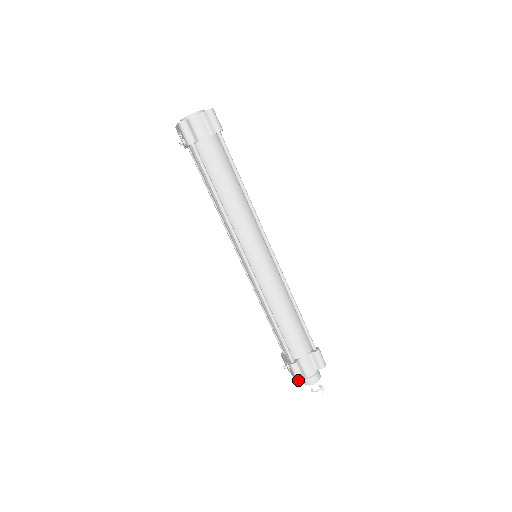
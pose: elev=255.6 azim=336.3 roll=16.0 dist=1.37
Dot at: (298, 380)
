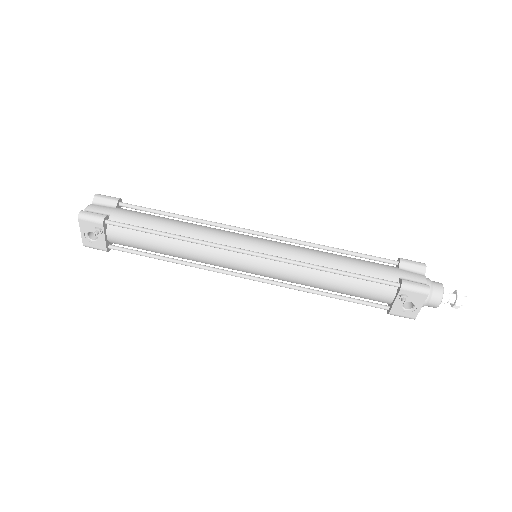
Dot at: (427, 291)
